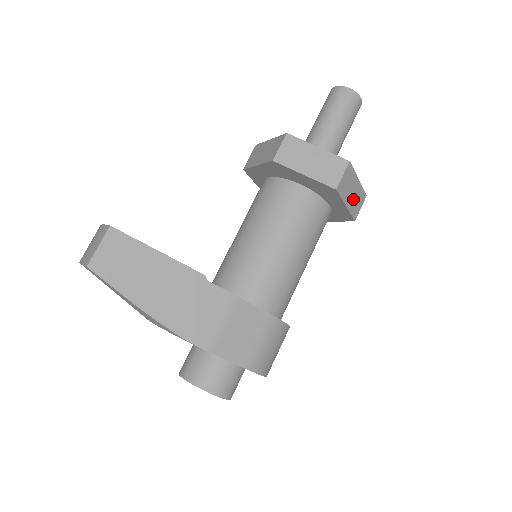
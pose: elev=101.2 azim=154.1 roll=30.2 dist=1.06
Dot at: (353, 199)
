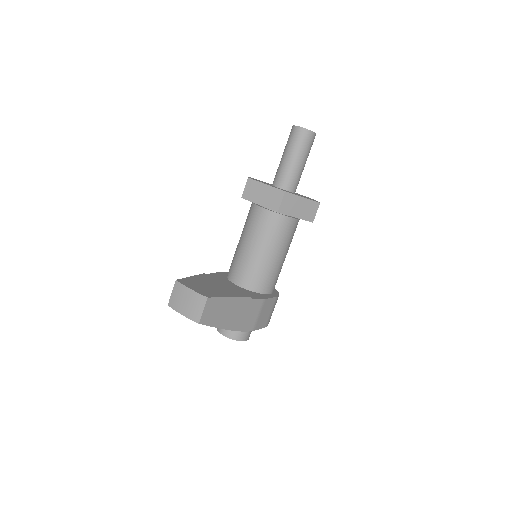
Dot at: occluded
